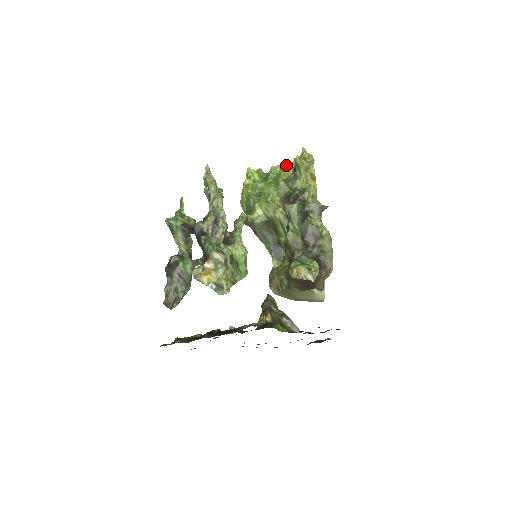
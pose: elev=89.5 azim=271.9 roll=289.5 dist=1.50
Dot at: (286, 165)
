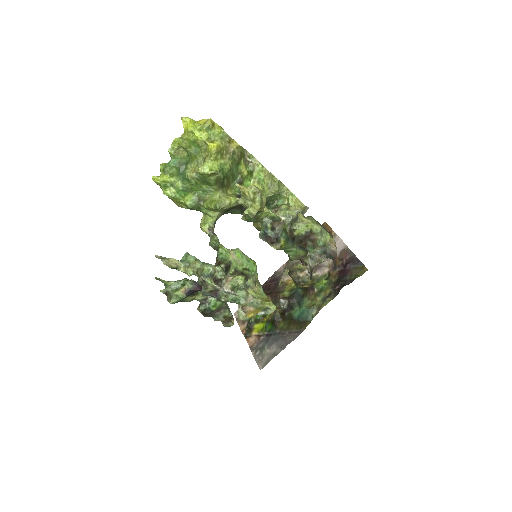
Dot at: (182, 140)
